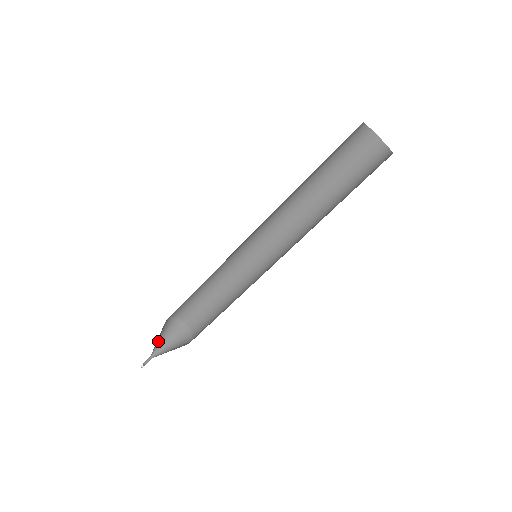
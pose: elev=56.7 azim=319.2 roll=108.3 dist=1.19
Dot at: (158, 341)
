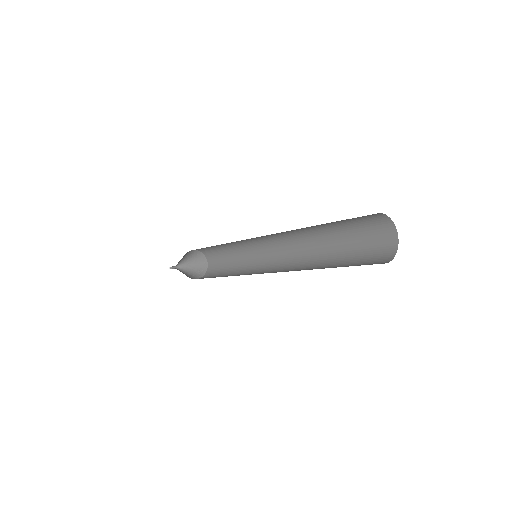
Dot at: (181, 260)
